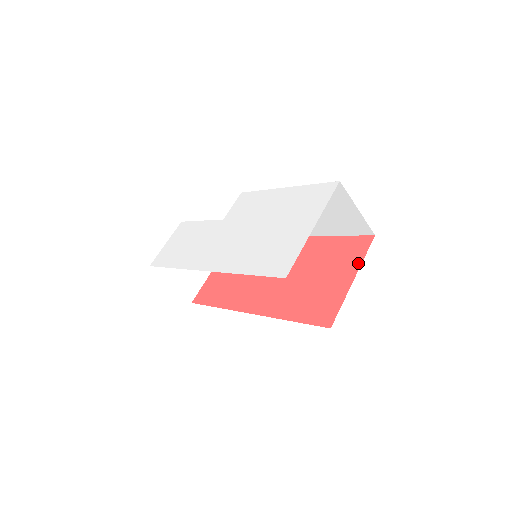
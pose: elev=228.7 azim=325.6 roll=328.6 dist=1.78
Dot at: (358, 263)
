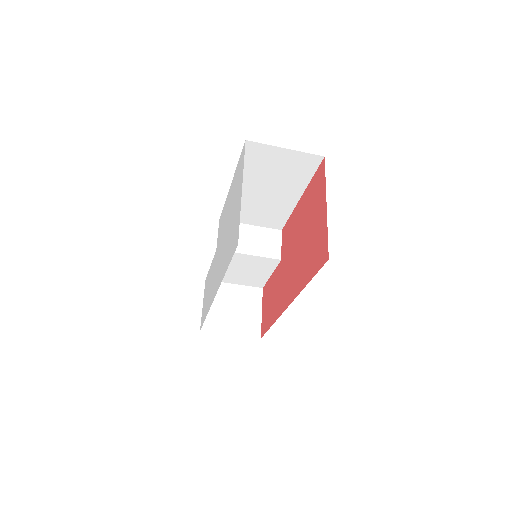
Dot at: (324, 189)
